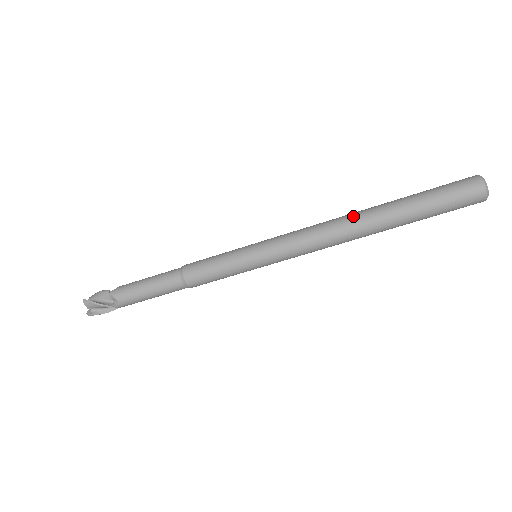
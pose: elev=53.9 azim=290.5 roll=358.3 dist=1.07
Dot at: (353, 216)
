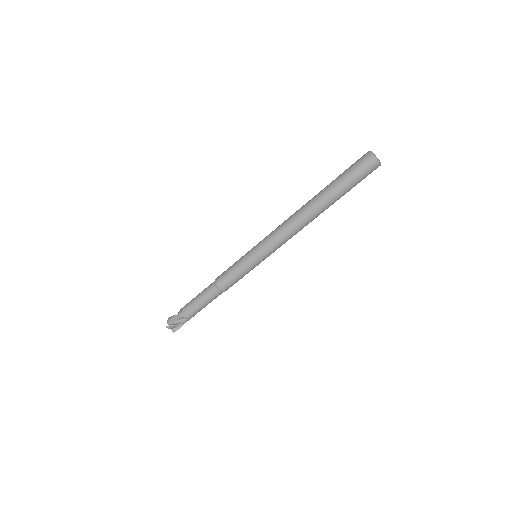
Dot at: (304, 211)
